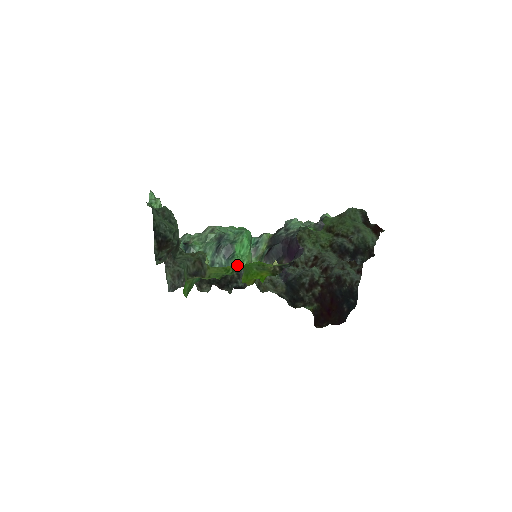
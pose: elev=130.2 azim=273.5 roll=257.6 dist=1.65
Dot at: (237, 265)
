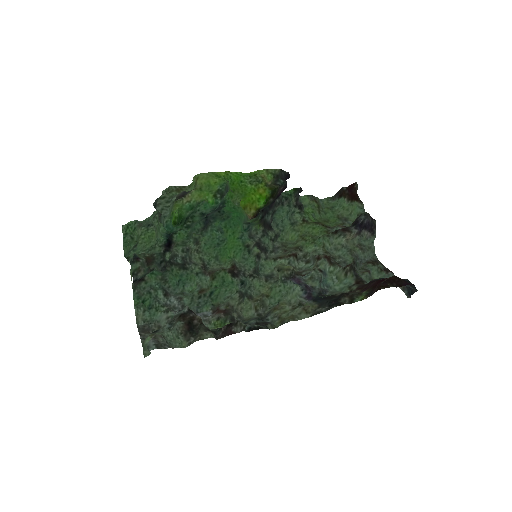
Dot at: (229, 189)
